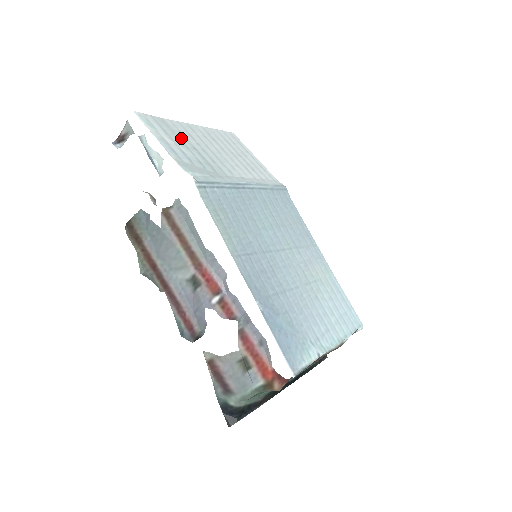
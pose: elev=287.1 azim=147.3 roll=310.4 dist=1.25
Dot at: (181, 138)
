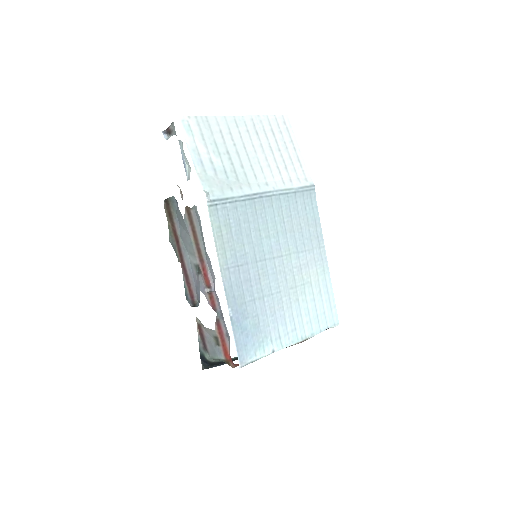
Dot at: (218, 141)
